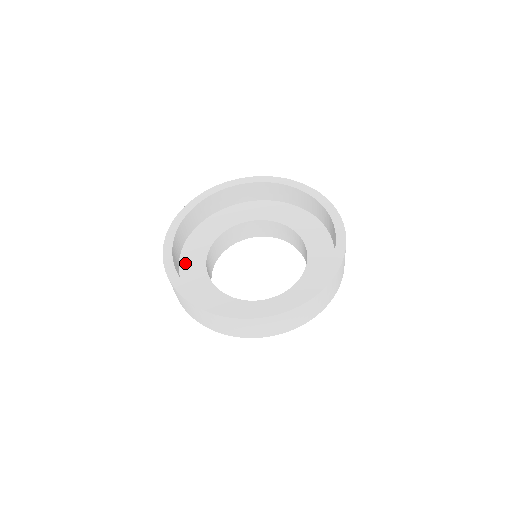
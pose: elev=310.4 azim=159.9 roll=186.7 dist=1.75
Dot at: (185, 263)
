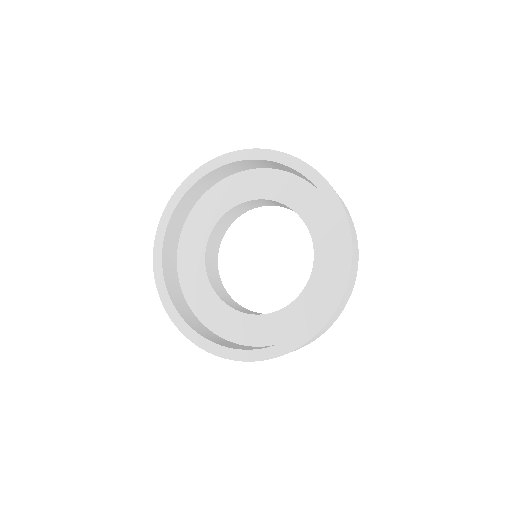
Dot at: (192, 298)
